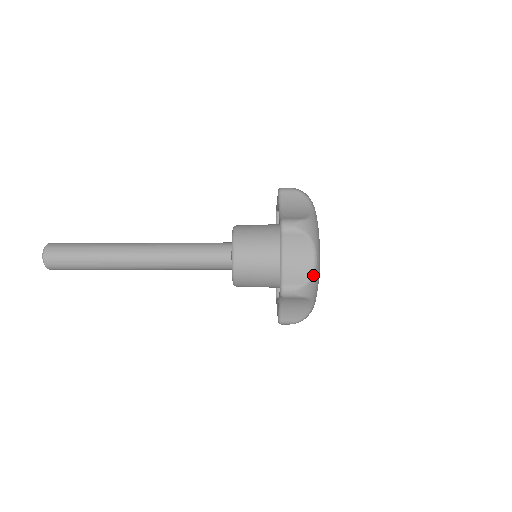
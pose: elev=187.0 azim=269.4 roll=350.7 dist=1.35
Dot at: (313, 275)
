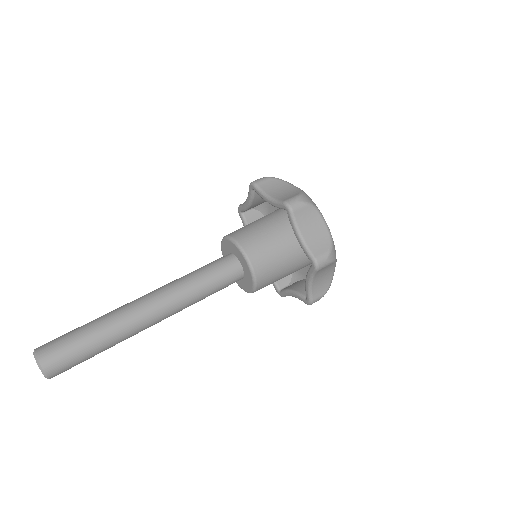
Dot at: (332, 238)
